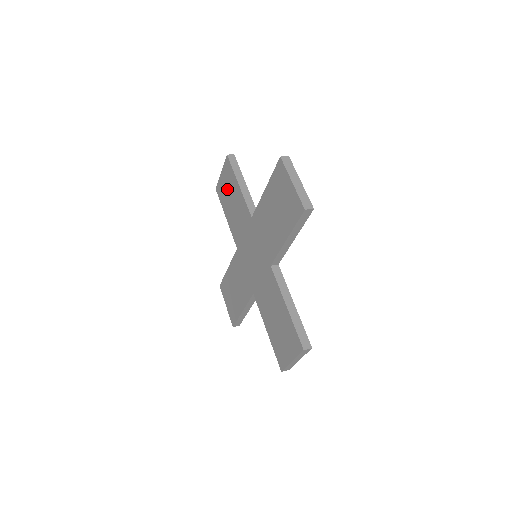
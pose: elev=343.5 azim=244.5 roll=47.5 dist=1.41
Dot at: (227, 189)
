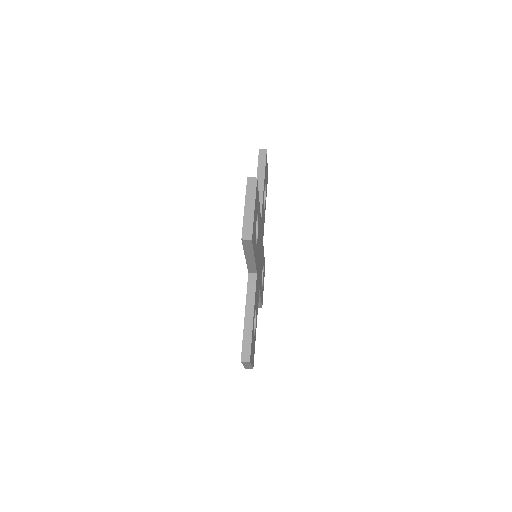
Dot at: occluded
